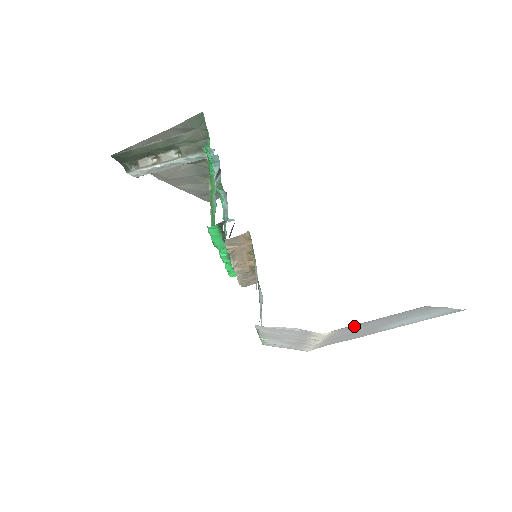
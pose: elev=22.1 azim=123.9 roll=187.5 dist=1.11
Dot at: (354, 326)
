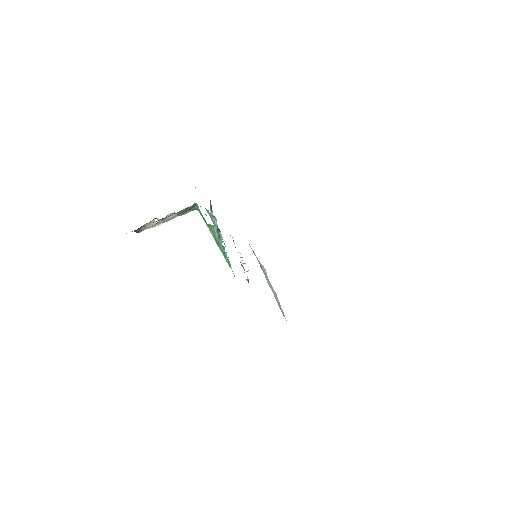
Dot at: occluded
